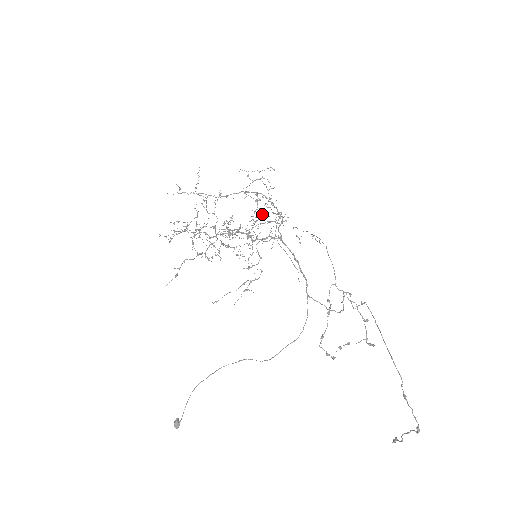
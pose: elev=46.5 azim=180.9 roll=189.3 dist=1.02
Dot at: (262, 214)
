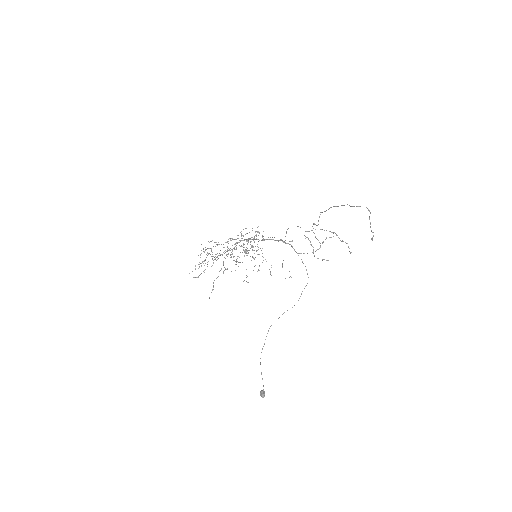
Dot at: (251, 247)
